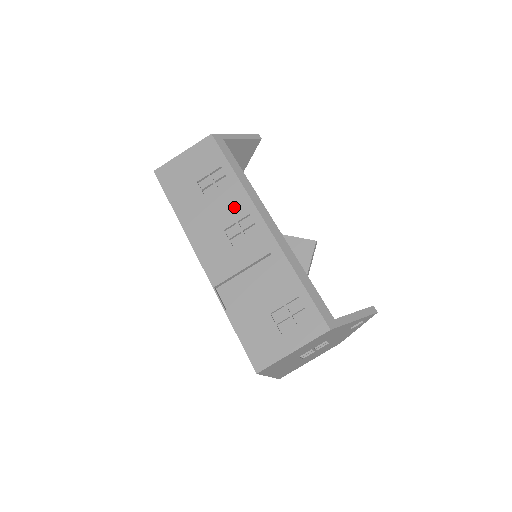
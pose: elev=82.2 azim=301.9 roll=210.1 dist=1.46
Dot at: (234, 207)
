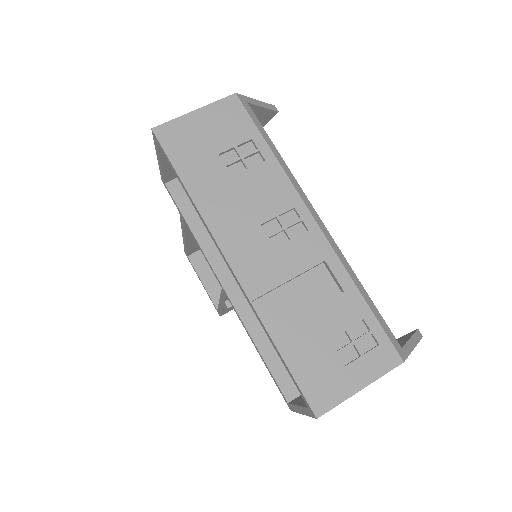
Dot at: (273, 196)
